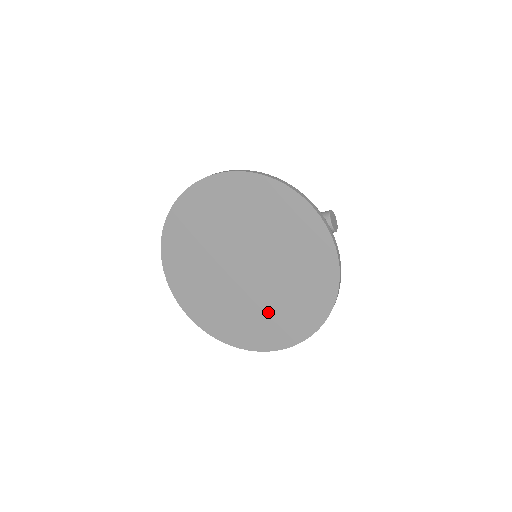
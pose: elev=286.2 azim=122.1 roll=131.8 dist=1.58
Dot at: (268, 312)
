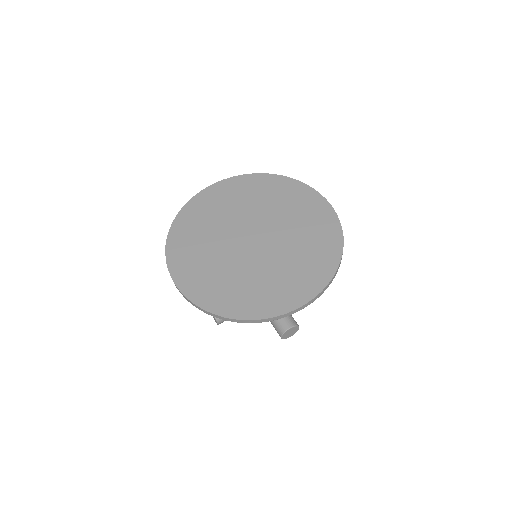
Dot at: (285, 269)
